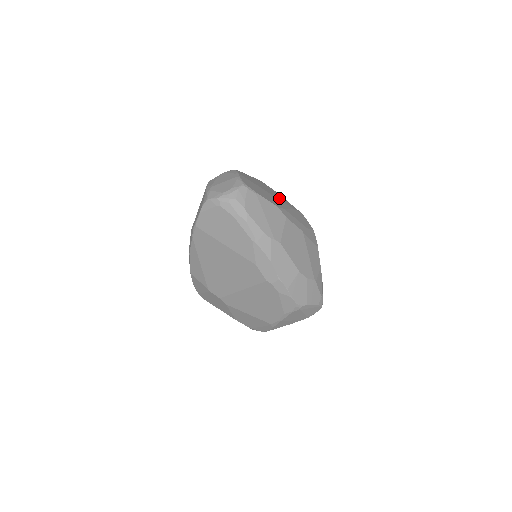
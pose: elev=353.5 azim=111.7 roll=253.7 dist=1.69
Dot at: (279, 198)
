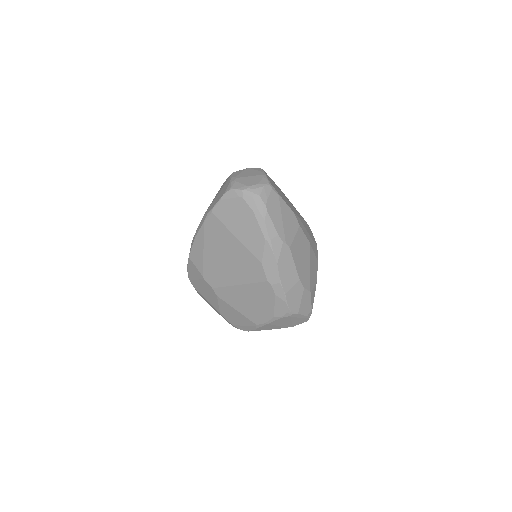
Dot at: (293, 206)
